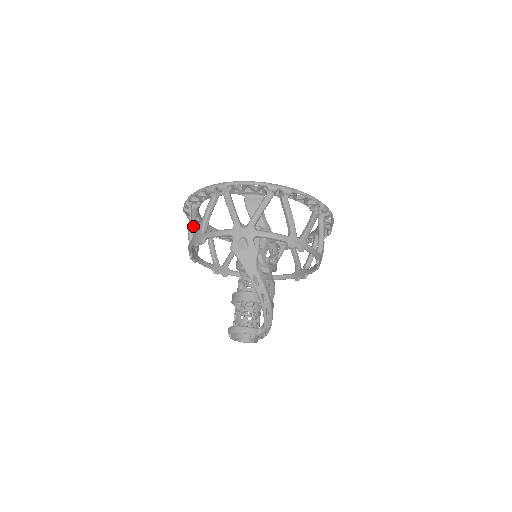
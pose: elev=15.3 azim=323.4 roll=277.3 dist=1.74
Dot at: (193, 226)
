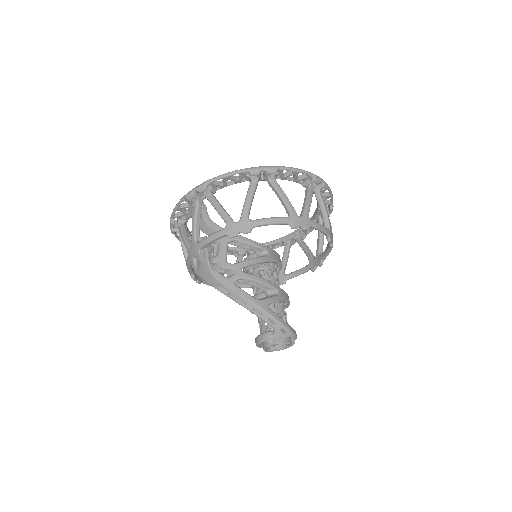
Dot at: occluded
